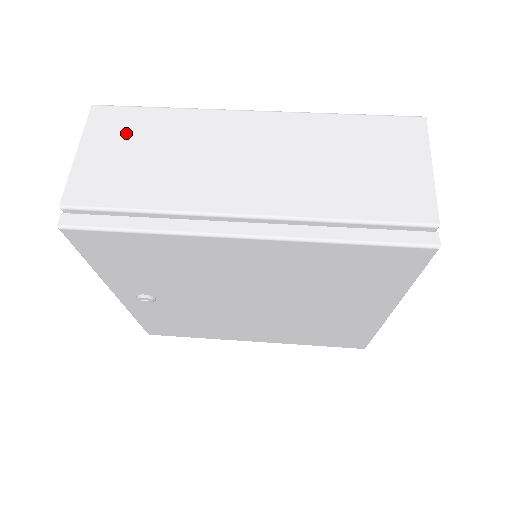
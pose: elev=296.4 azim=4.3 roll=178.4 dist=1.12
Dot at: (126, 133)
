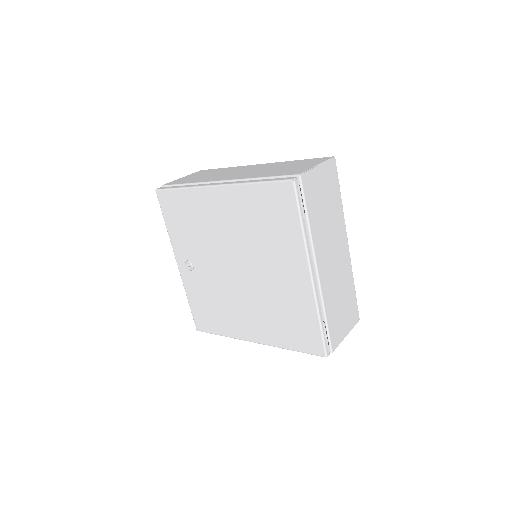
Dot at: (204, 173)
